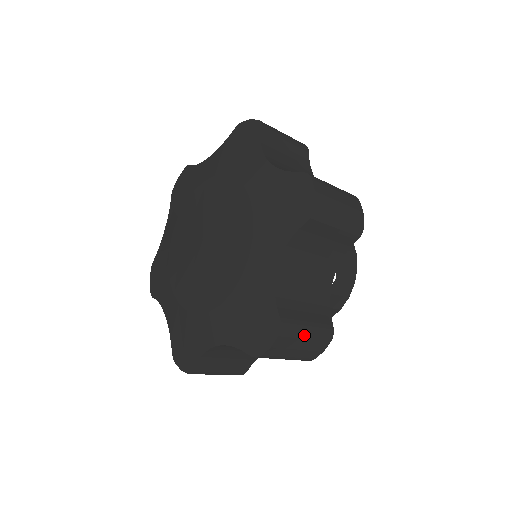
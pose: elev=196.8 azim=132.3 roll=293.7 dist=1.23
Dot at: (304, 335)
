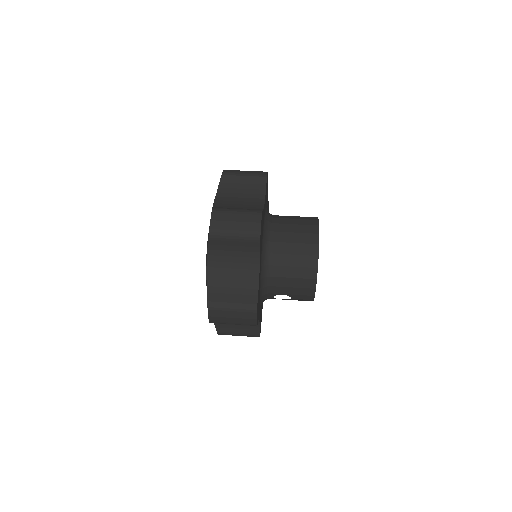
Dot at: occluded
